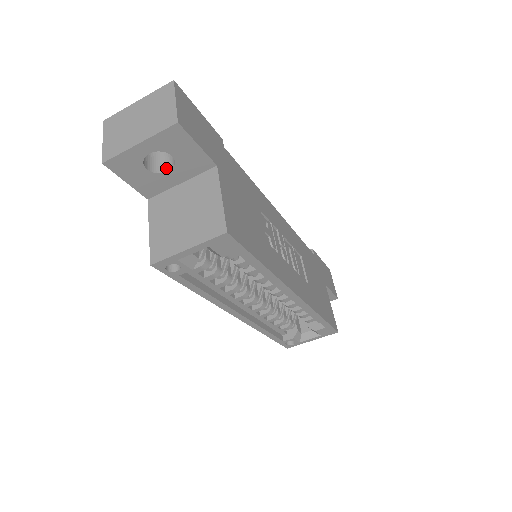
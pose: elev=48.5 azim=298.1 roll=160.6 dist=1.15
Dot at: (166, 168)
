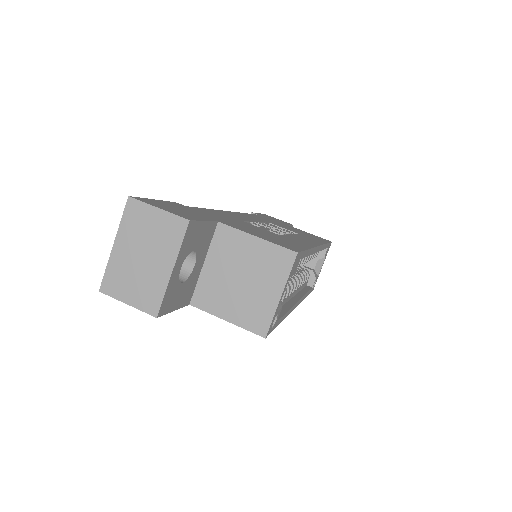
Dot at: (188, 266)
